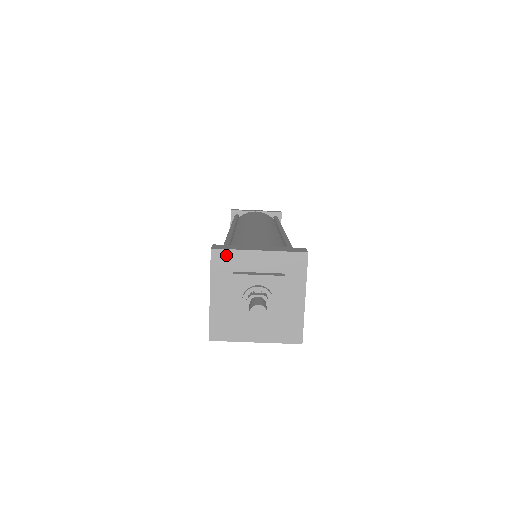
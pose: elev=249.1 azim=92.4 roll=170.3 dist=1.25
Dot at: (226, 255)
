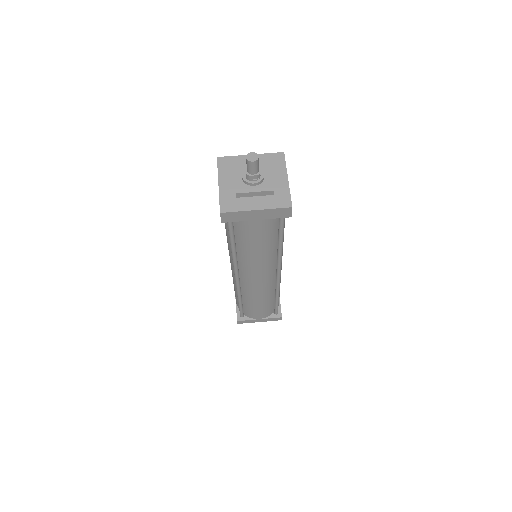
Dot at: (228, 160)
